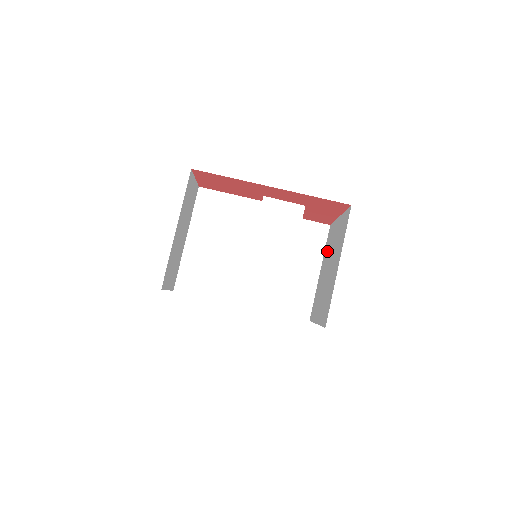
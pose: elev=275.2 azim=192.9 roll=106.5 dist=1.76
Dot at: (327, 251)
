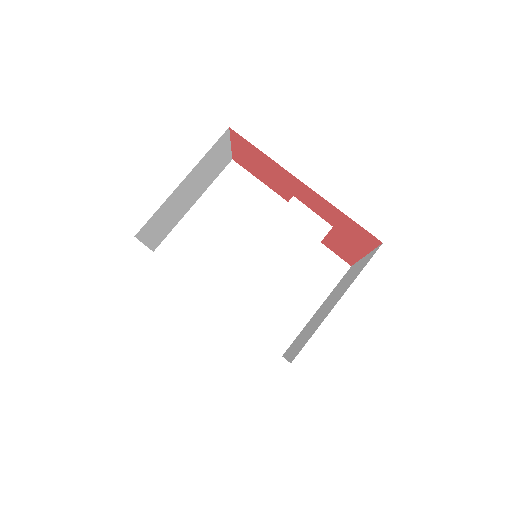
Dot at: (335, 290)
